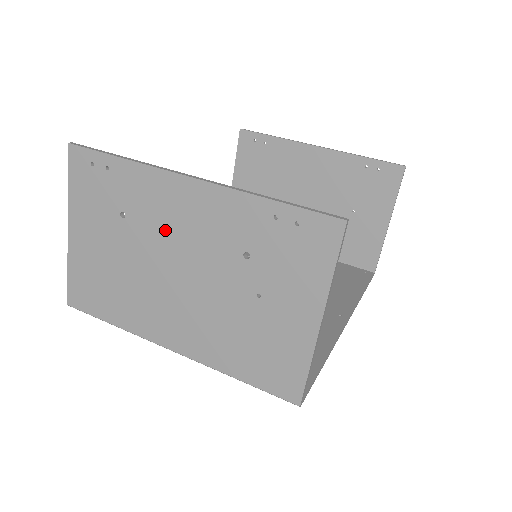
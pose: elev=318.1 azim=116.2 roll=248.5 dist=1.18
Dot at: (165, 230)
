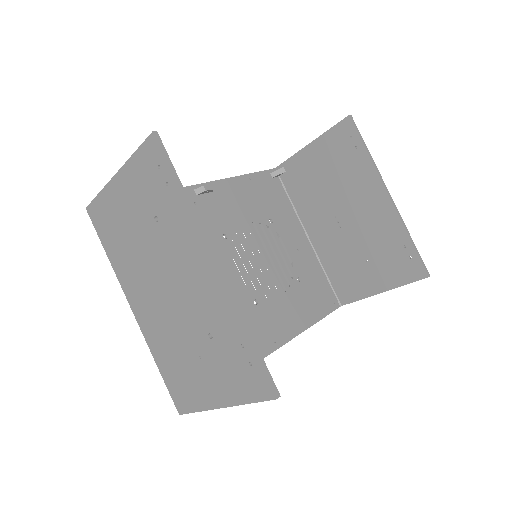
Dot at: (175, 262)
